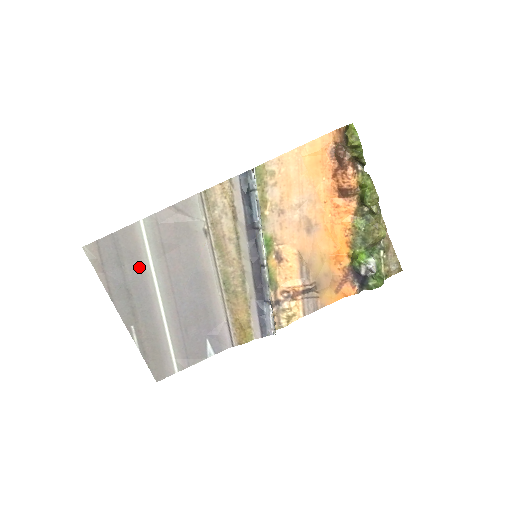
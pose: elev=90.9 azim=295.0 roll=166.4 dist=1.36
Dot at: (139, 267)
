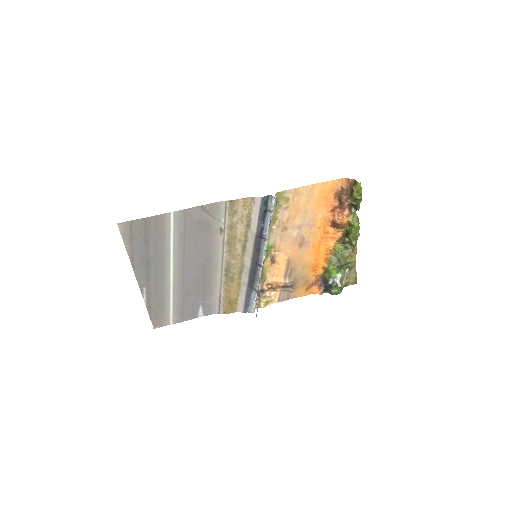
Dot at: (161, 247)
